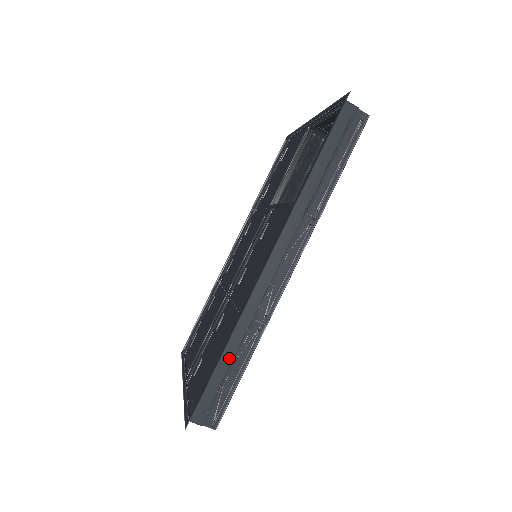
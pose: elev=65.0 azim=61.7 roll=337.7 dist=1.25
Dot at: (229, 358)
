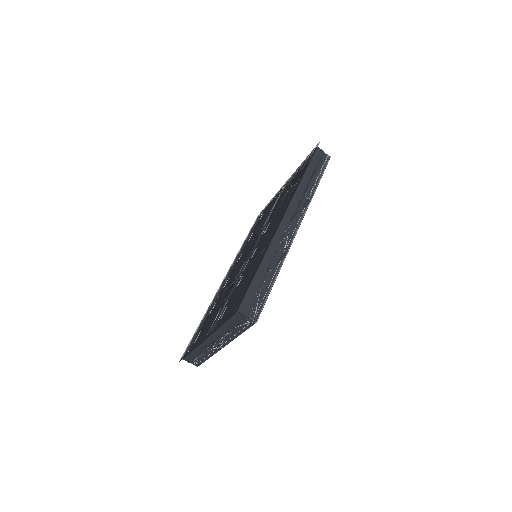
Dot at: (264, 271)
